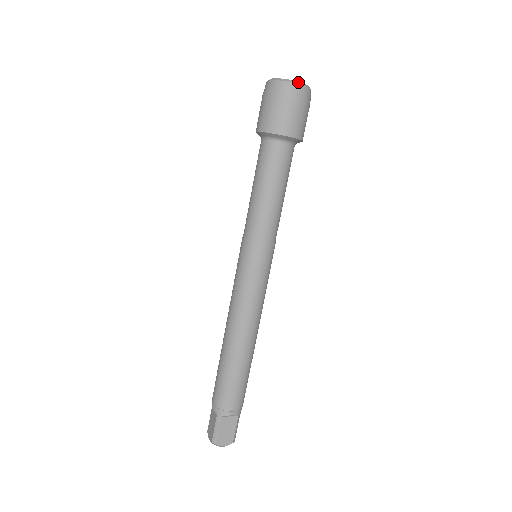
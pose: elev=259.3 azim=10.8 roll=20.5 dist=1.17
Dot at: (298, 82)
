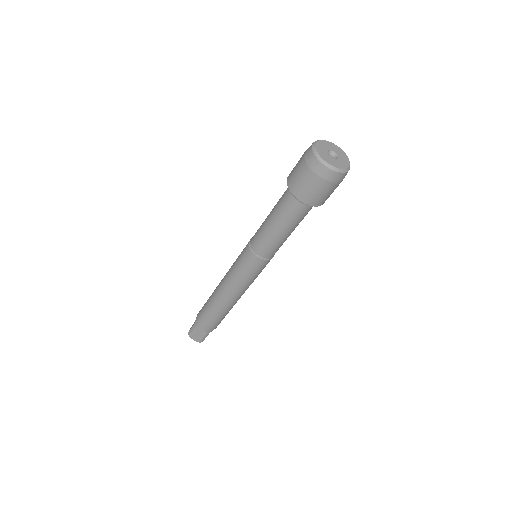
Dot at: (349, 166)
